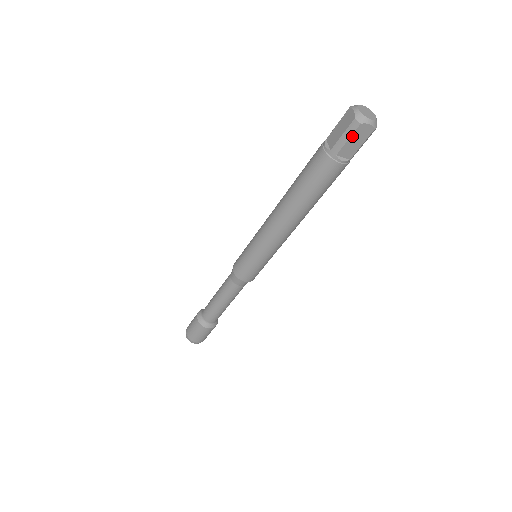
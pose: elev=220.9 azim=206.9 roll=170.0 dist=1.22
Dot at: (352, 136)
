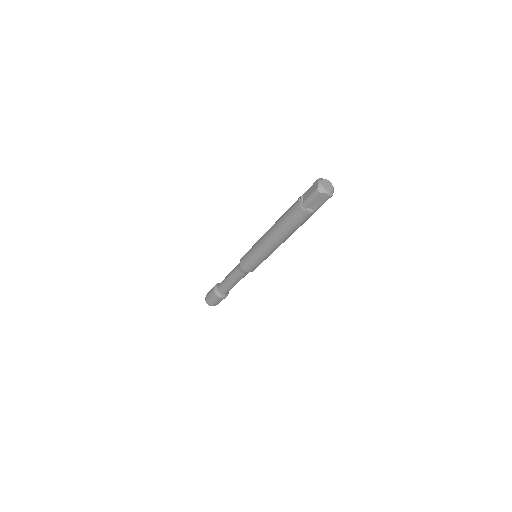
Dot at: (315, 198)
